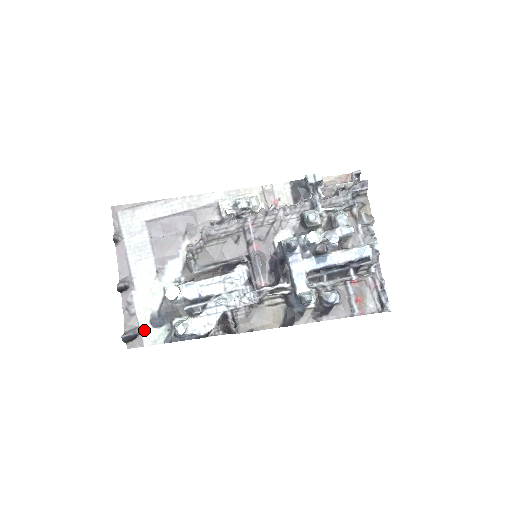
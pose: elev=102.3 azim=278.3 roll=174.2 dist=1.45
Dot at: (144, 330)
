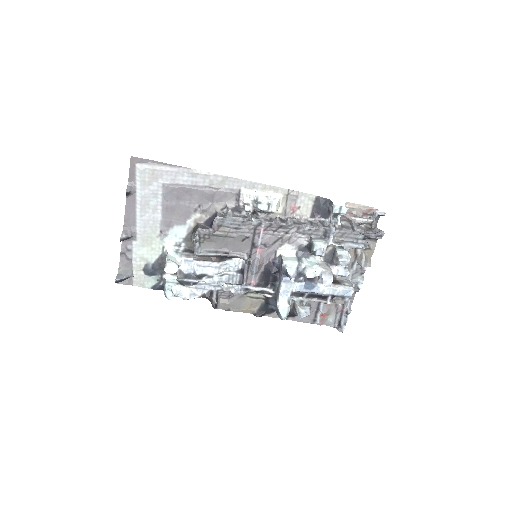
Dot at: (136, 274)
